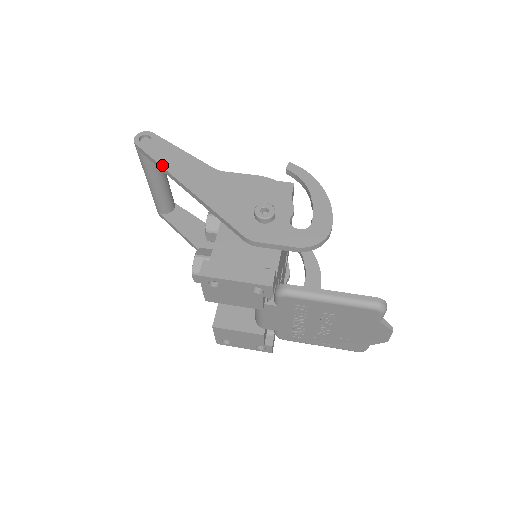
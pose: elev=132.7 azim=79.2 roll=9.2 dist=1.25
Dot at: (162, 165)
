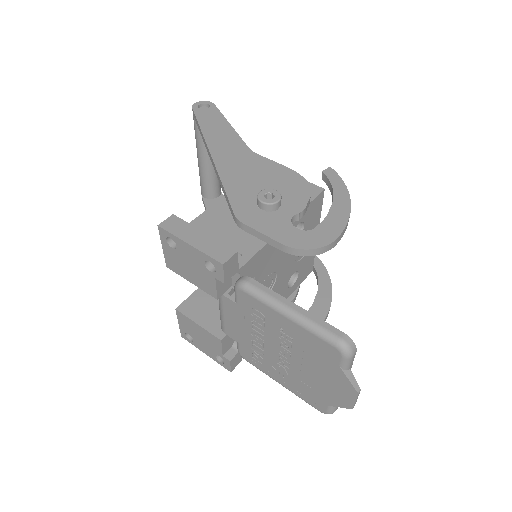
Dot at: (203, 130)
